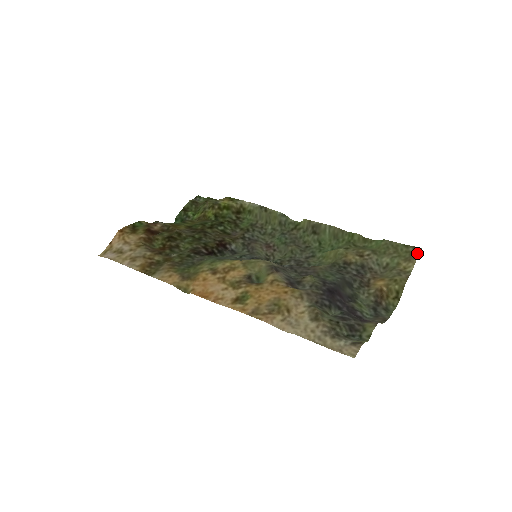
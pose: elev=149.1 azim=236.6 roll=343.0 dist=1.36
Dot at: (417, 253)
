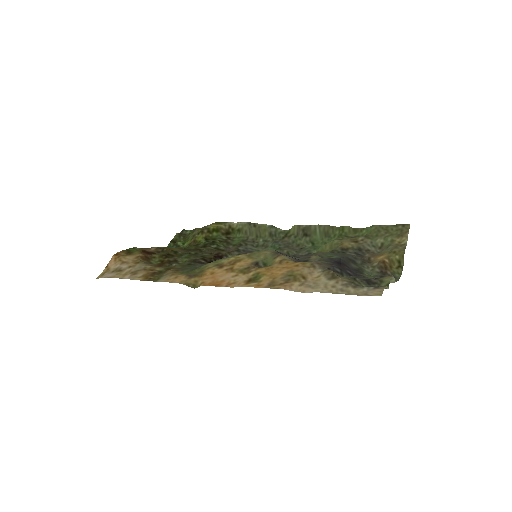
Dot at: (407, 228)
